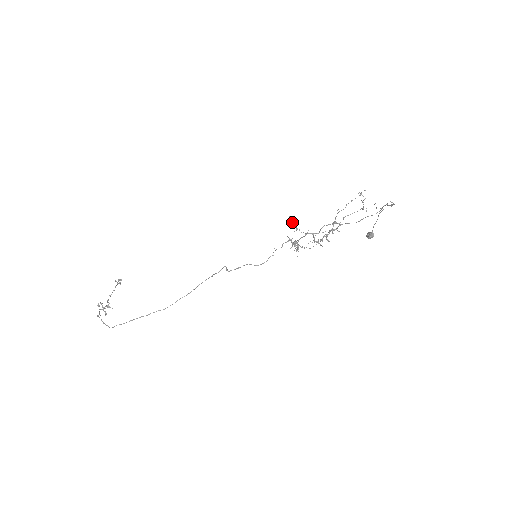
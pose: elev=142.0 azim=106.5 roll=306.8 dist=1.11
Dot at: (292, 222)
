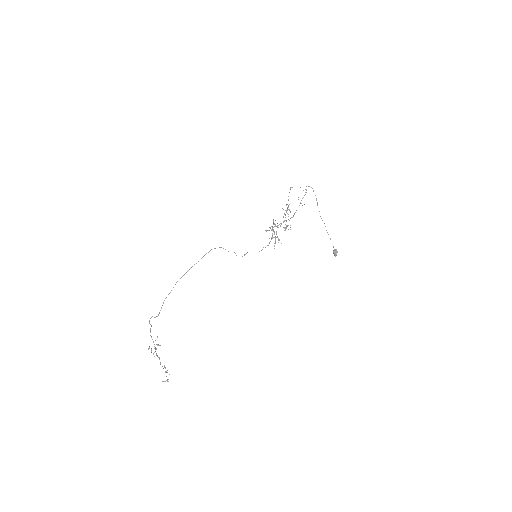
Dot at: occluded
